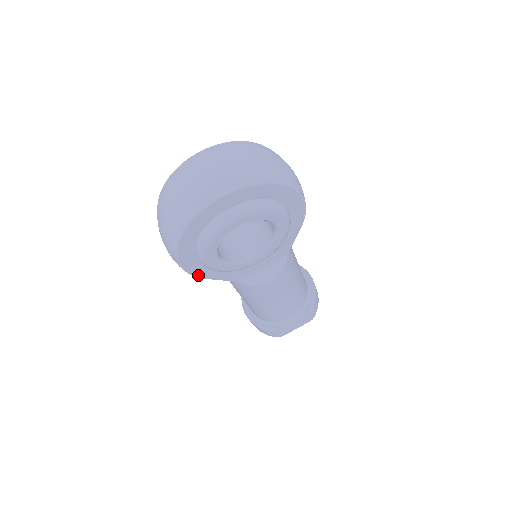
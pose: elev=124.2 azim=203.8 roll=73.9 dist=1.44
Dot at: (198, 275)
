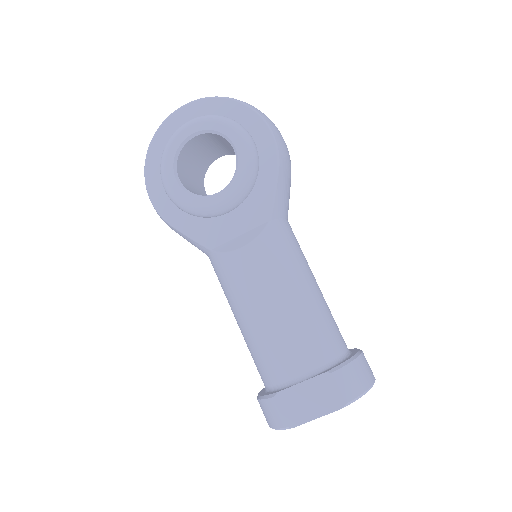
Dot at: (165, 216)
